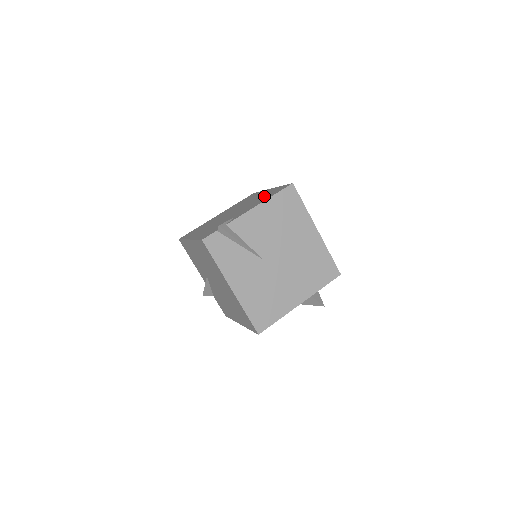
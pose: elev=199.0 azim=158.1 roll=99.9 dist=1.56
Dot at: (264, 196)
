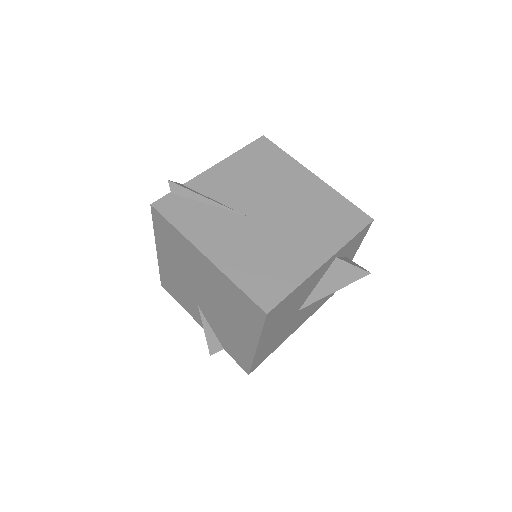
Dot at: occluded
